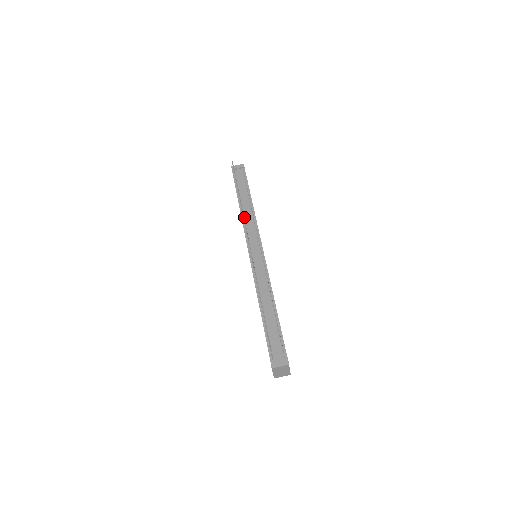
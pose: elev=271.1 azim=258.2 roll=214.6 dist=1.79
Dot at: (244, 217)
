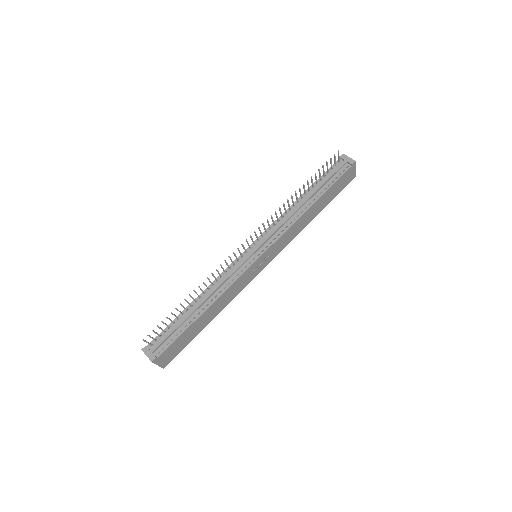
Dot at: (287, 213)
